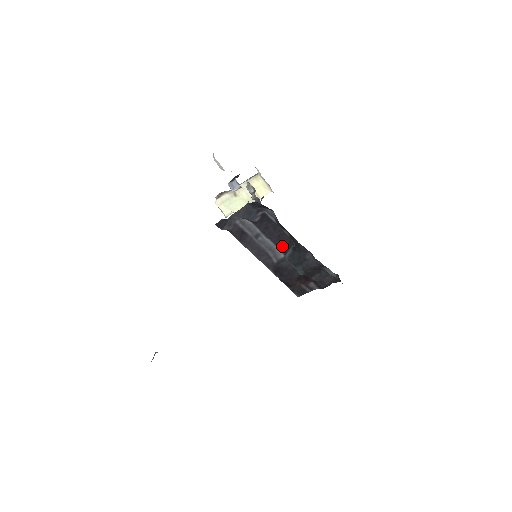
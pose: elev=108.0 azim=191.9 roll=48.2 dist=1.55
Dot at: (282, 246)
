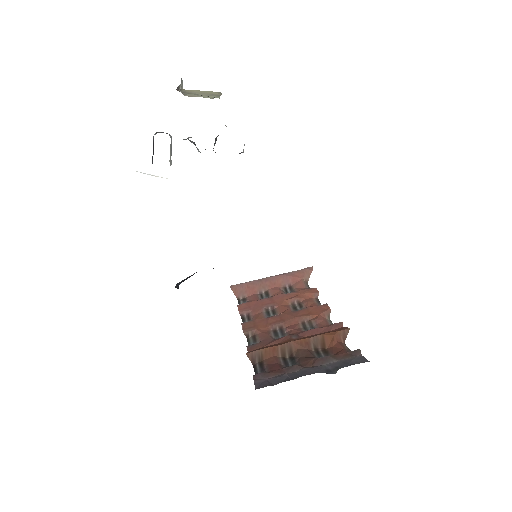
Dot at: occluded
